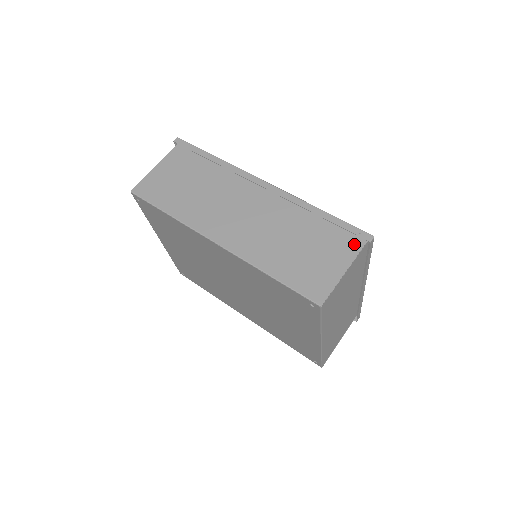
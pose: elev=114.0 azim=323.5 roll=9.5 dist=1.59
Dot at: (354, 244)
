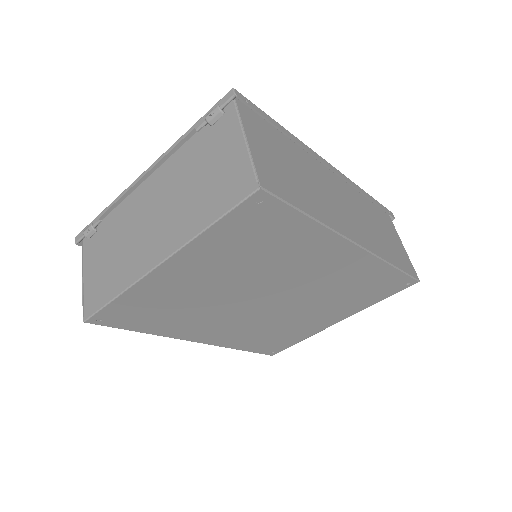
Dot at: (391, 222)
